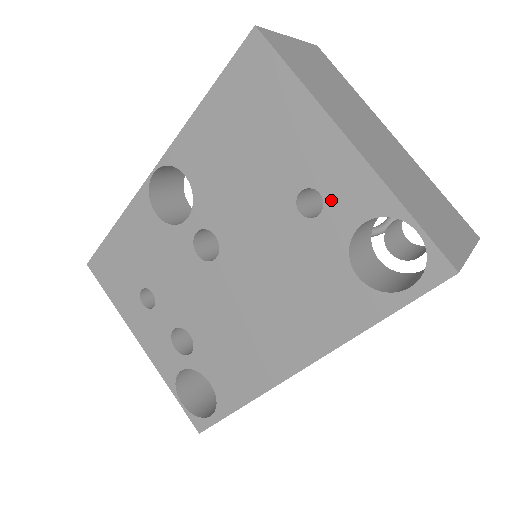
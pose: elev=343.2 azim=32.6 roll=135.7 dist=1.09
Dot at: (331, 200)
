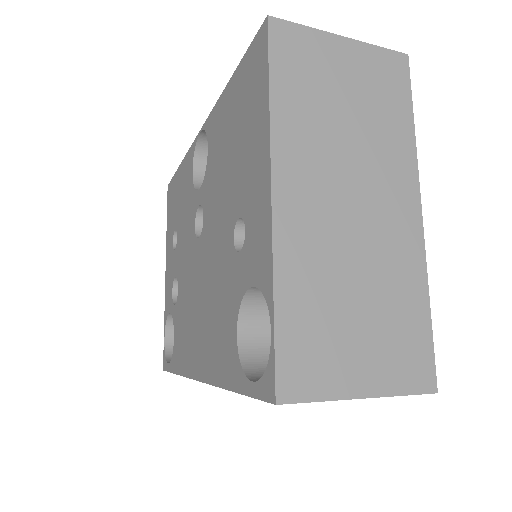
Dot at: (247, 244)
